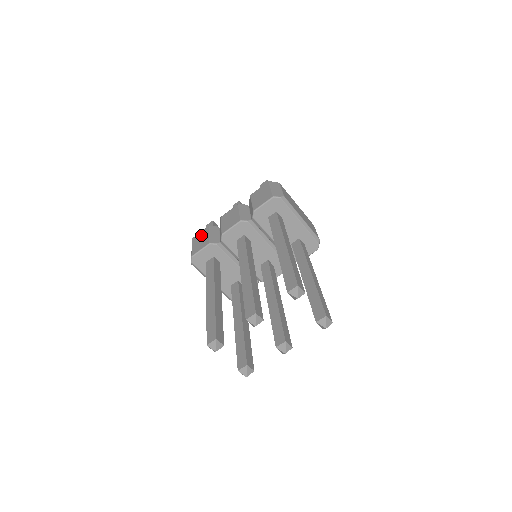
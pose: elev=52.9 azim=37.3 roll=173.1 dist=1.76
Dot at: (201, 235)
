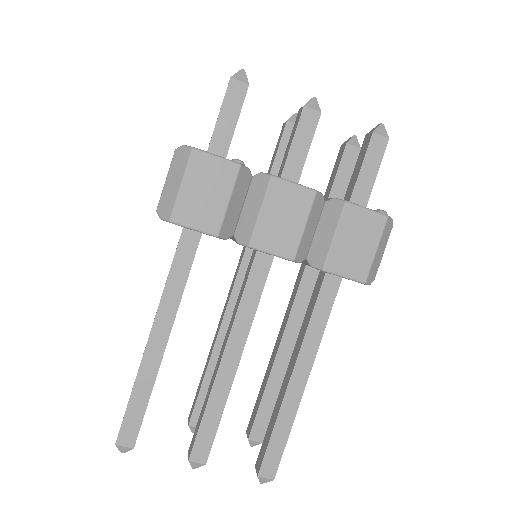
Dot at: (214, 175)
